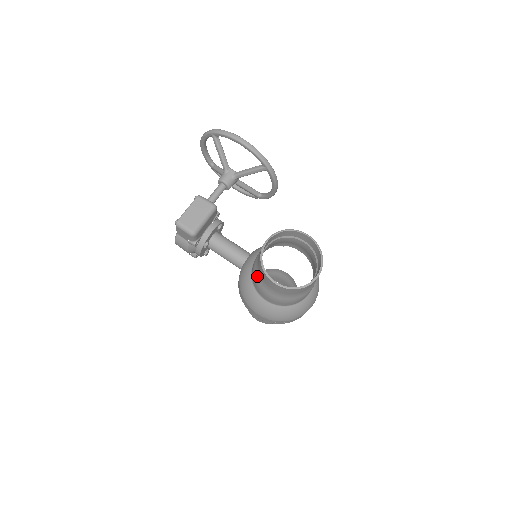
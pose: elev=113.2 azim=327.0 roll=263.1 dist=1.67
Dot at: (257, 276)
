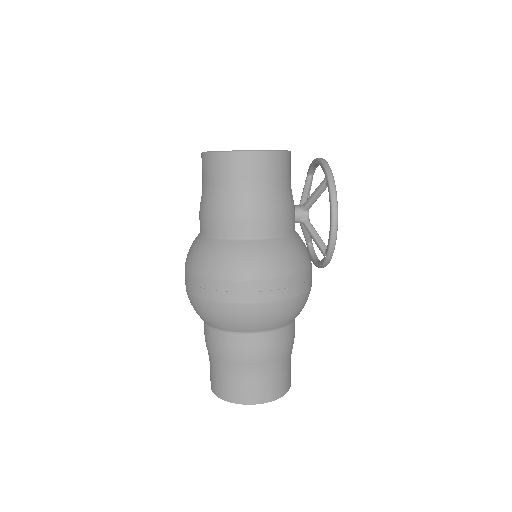
Dot at: occluded
